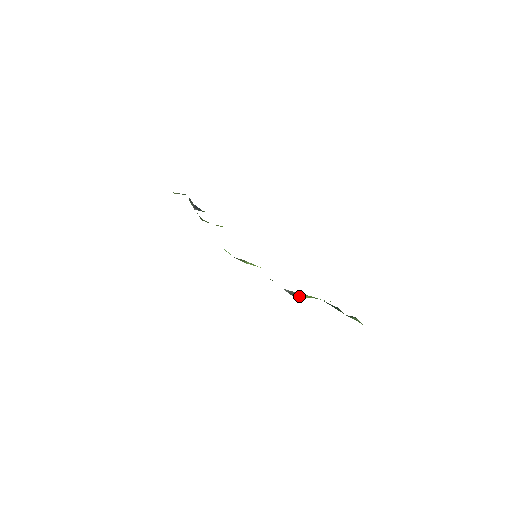
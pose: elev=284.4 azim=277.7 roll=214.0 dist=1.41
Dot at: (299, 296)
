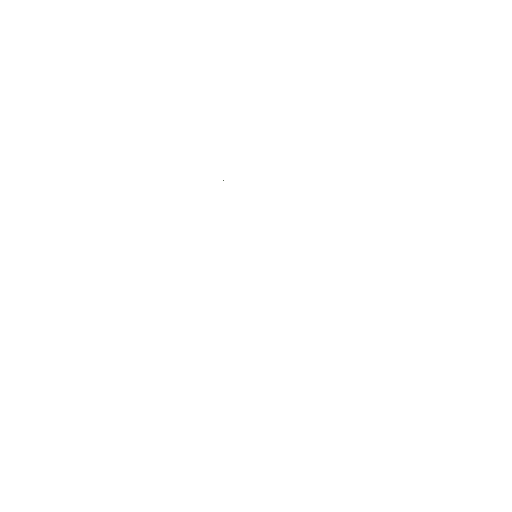
Dot at: occluded
